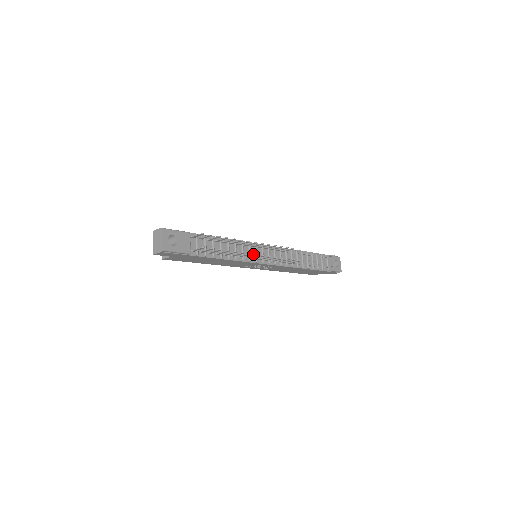
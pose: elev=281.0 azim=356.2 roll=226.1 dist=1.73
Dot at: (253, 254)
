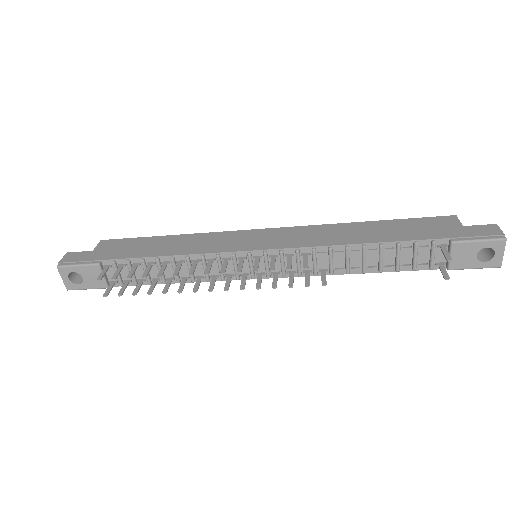
Dot at: (231, 268)
